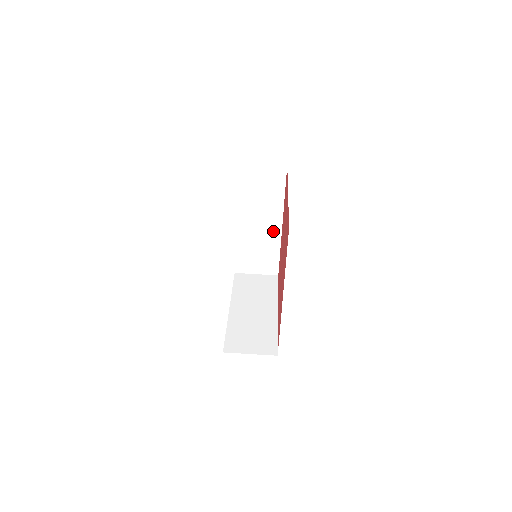
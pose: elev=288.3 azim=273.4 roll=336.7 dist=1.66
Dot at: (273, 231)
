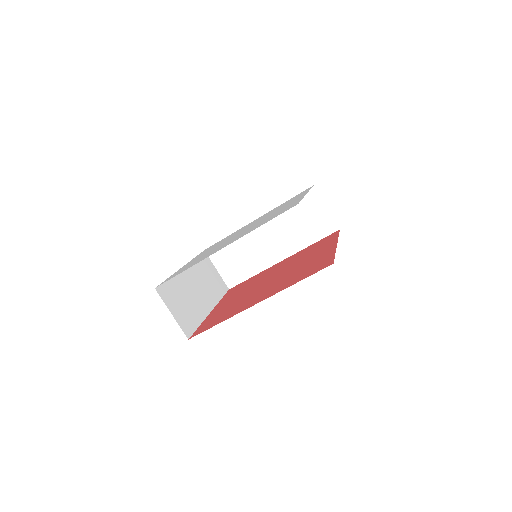
Dot at: (270, 257)
